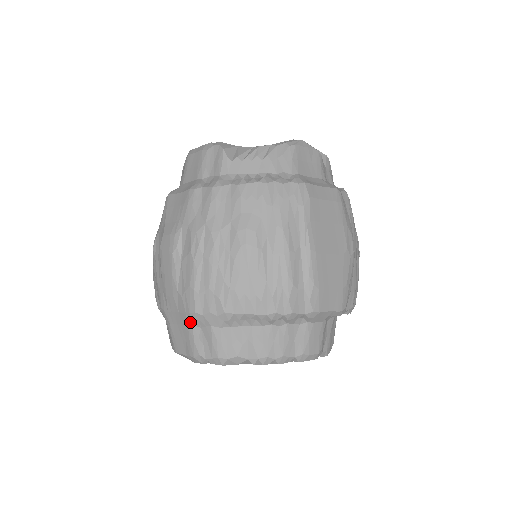
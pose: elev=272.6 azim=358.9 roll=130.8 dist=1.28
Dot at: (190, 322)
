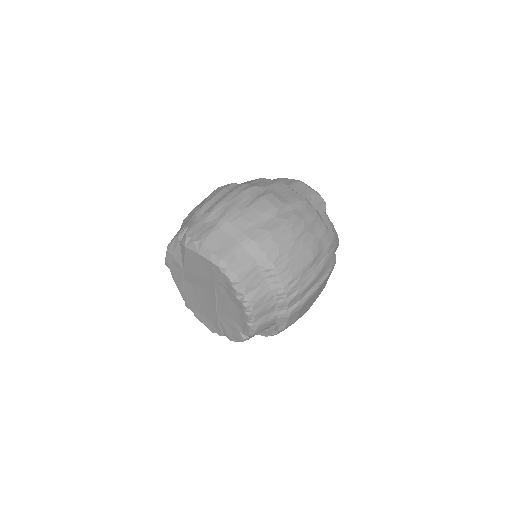
Dot at: (245, 243)
